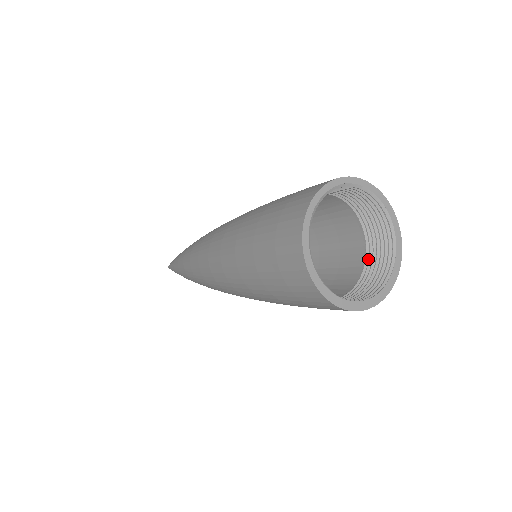
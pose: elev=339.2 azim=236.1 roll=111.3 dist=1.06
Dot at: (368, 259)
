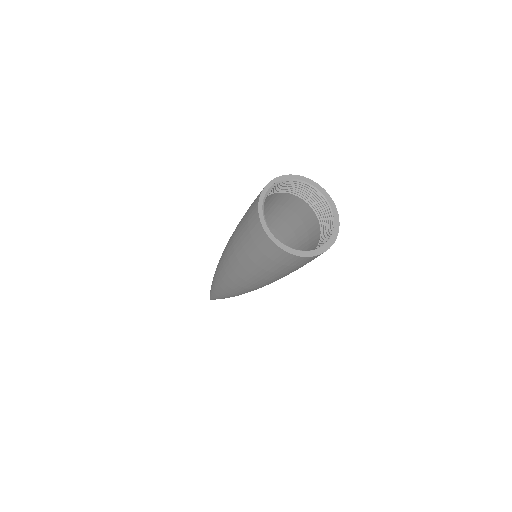
Dot at: (320, 220)
